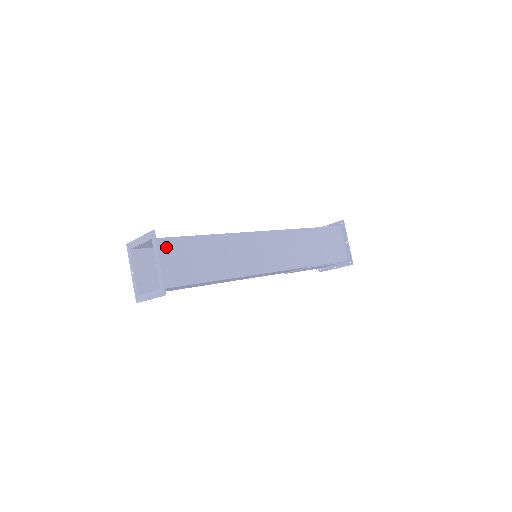
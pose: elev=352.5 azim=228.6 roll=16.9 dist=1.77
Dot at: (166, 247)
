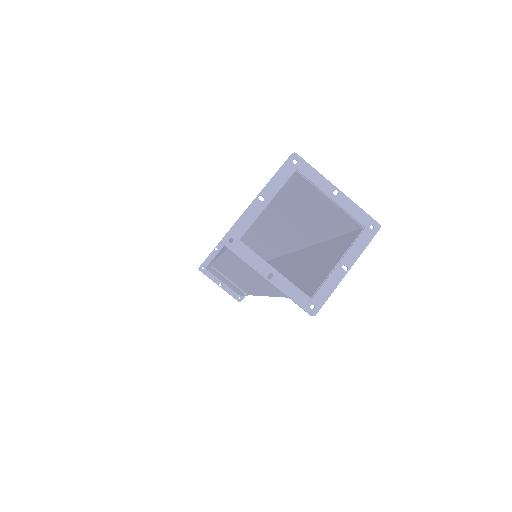
Dot at: (346, 244)
